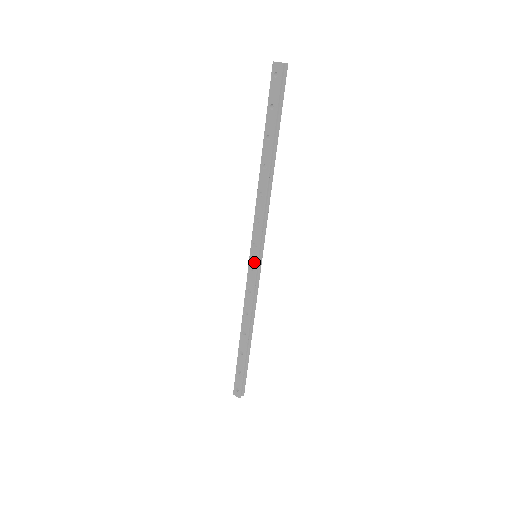
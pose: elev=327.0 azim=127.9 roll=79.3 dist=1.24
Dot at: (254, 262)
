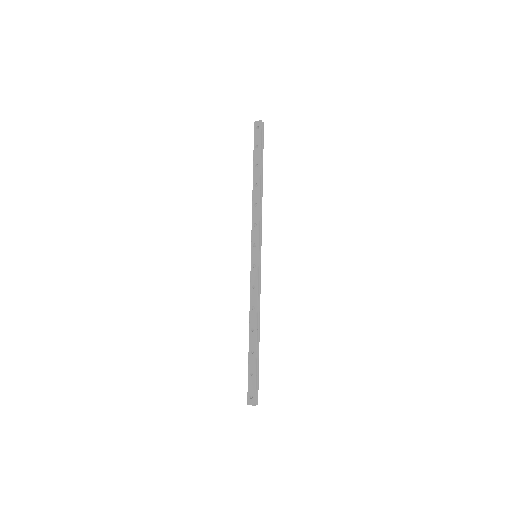
Dot at: (255, 259)
